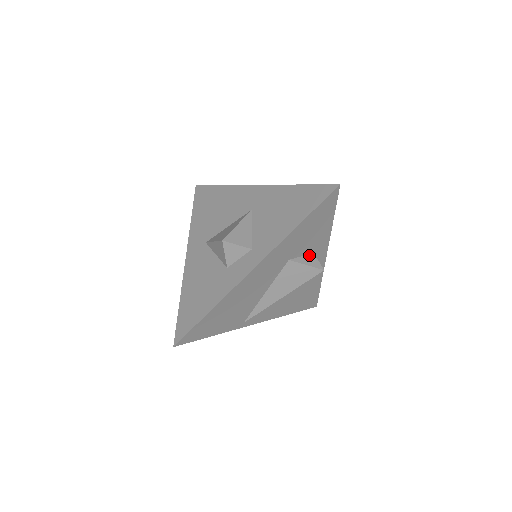
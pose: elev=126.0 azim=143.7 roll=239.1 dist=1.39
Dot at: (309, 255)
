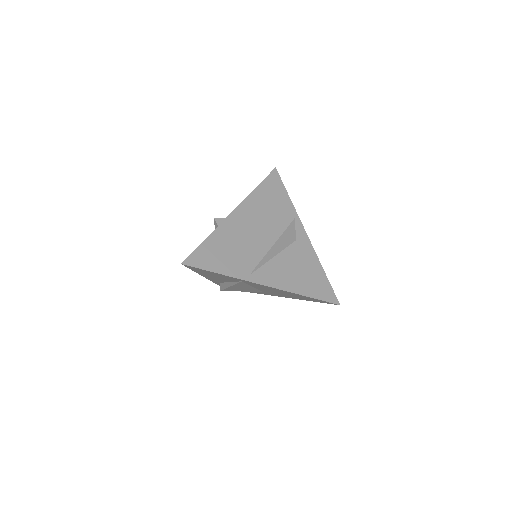
Dot at: occluded
